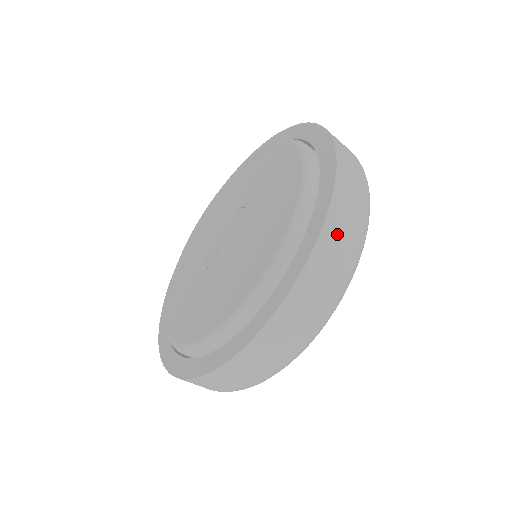
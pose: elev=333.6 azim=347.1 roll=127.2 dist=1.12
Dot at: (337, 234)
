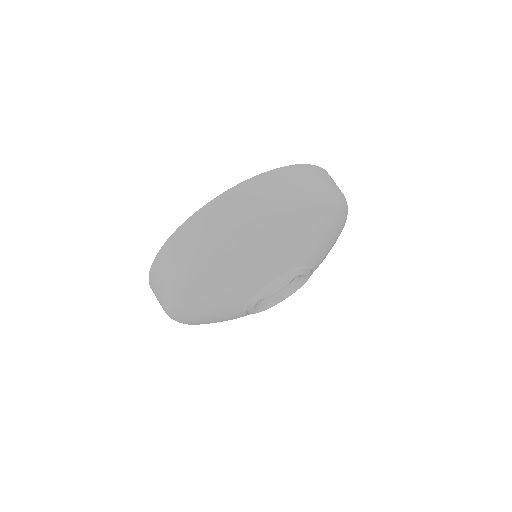
Dot at: (290, 177)
